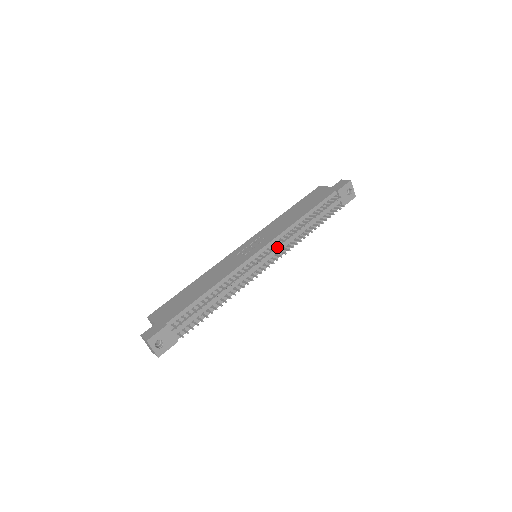
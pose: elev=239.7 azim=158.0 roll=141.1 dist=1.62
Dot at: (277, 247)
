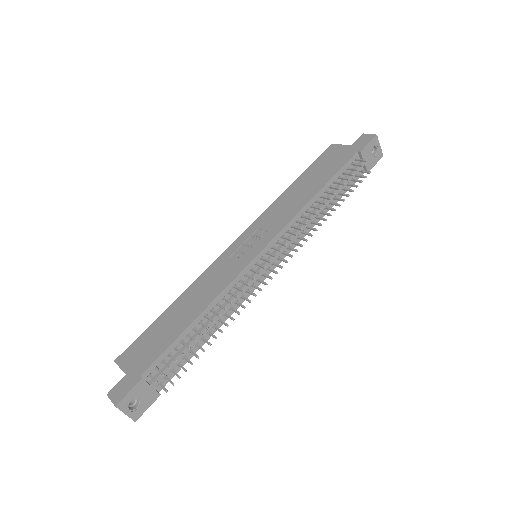
Dot at: (285, 245)
